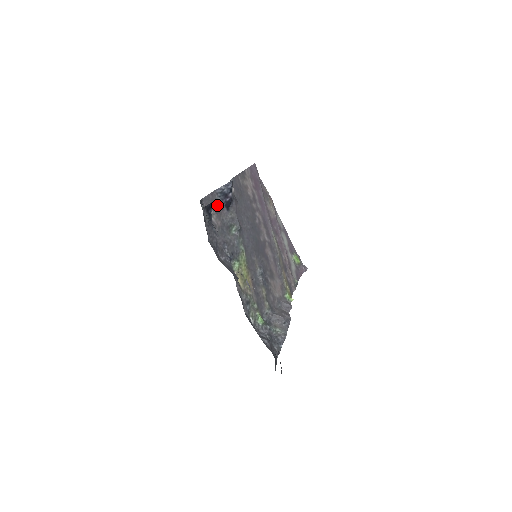
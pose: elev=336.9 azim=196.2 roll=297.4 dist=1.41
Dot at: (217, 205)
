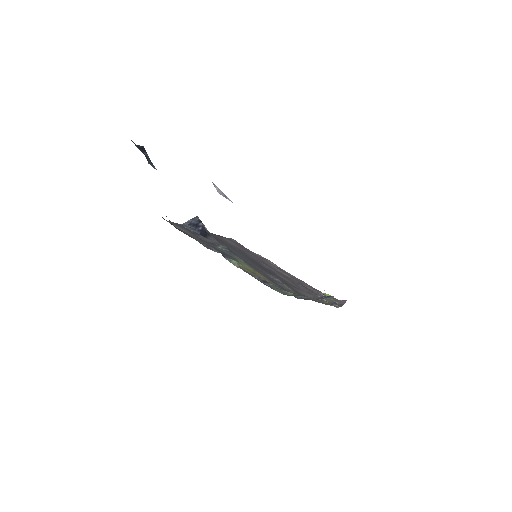
Dot at: (189, 231)
